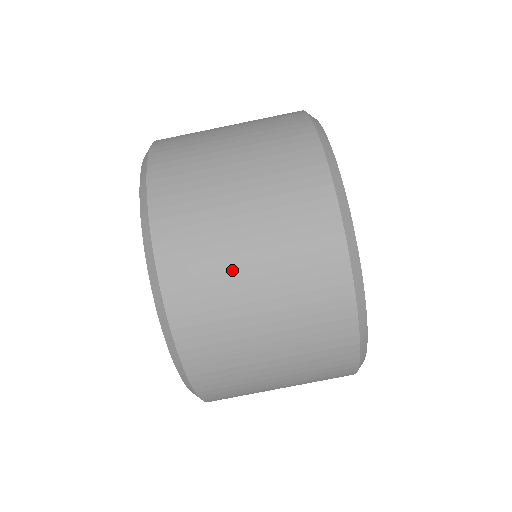
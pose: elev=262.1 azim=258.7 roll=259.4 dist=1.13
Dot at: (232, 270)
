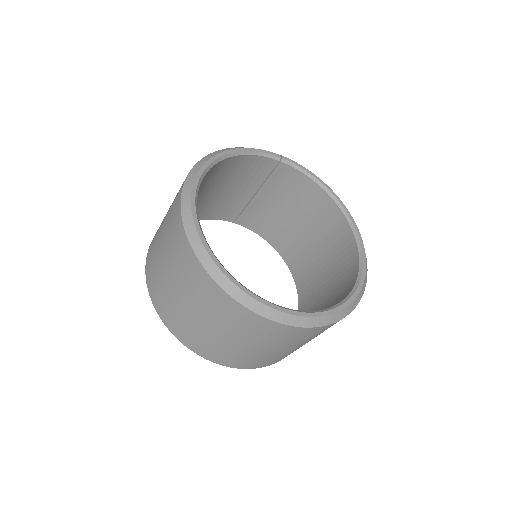
Dot at: (226, 345)
